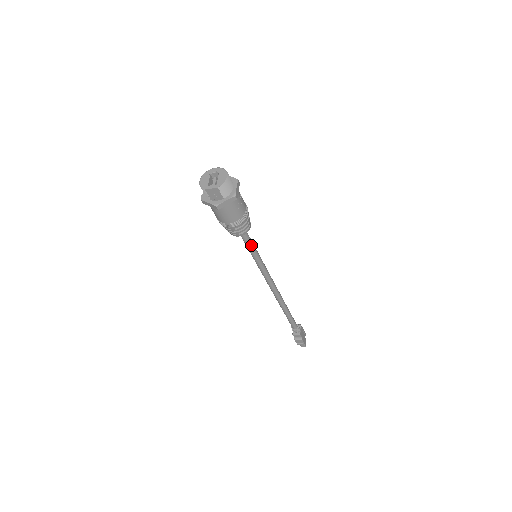
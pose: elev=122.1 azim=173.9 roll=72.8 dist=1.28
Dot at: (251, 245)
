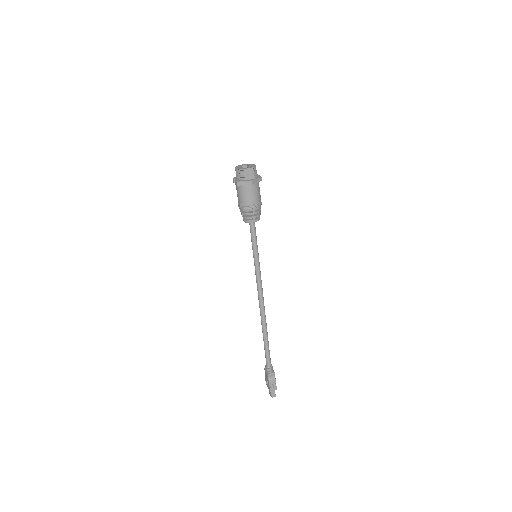
Dot at: (256, 240)
